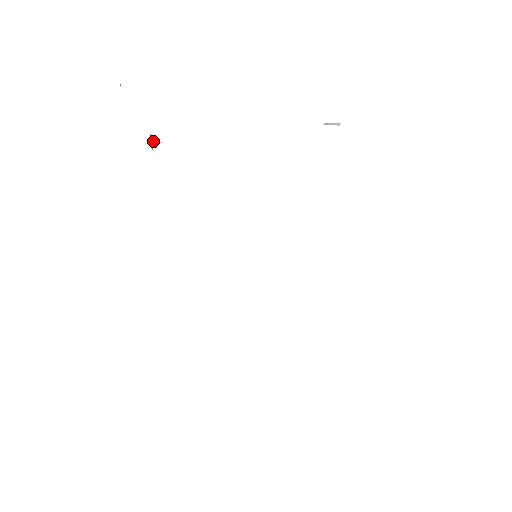
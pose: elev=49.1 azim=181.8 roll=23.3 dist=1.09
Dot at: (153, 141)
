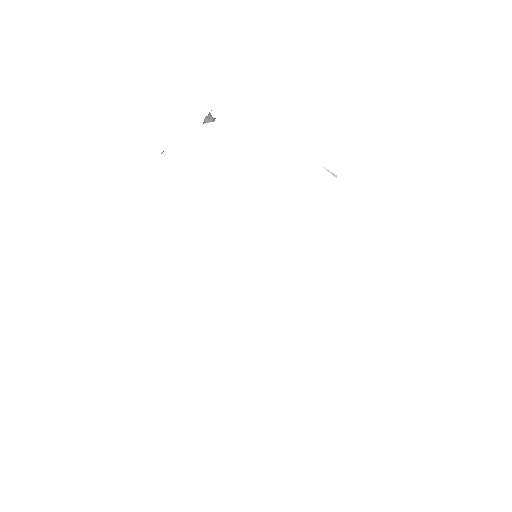
Dot at: (209, 116)
